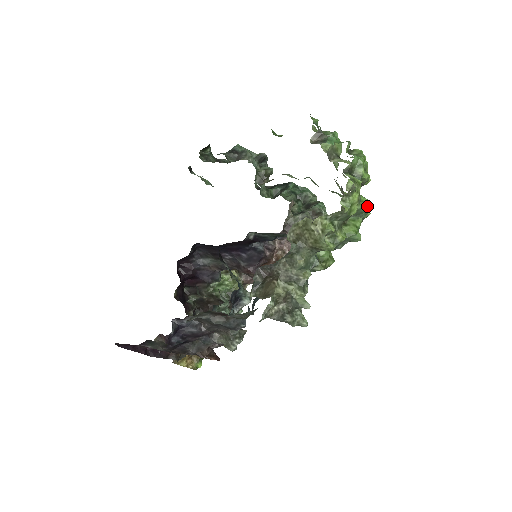
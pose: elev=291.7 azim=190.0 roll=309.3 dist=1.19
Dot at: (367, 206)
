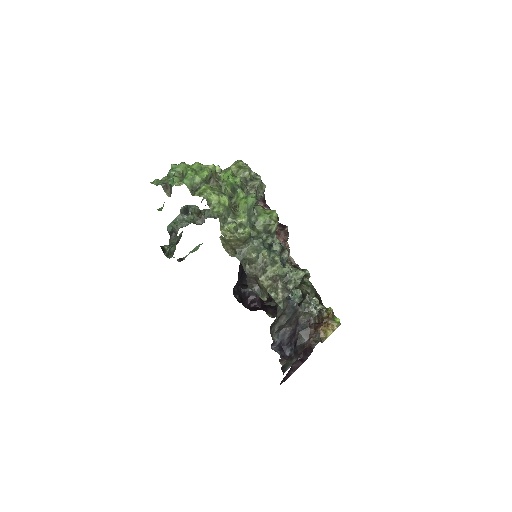
Dot at: (230, 182)
